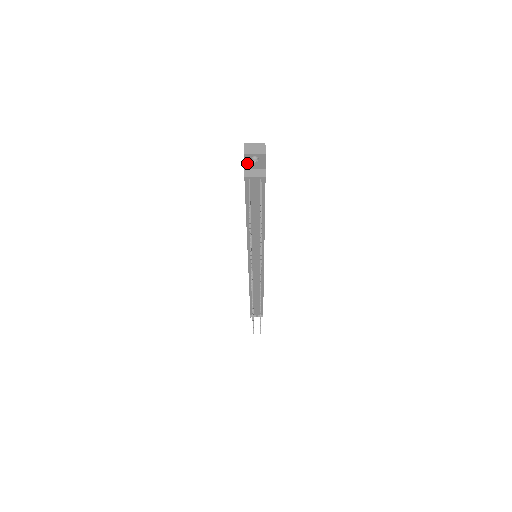
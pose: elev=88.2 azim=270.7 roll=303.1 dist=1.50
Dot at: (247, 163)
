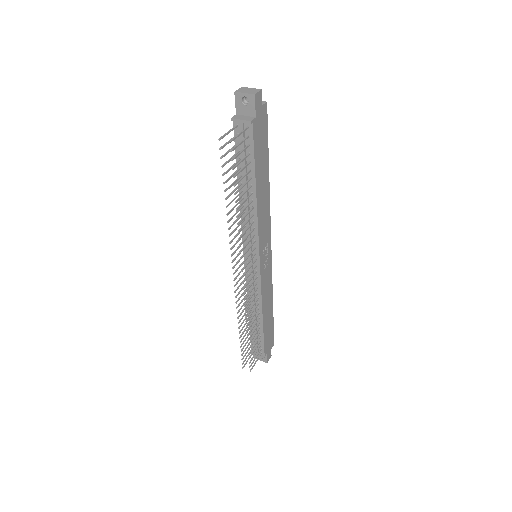
Dot at: (238, 106)
